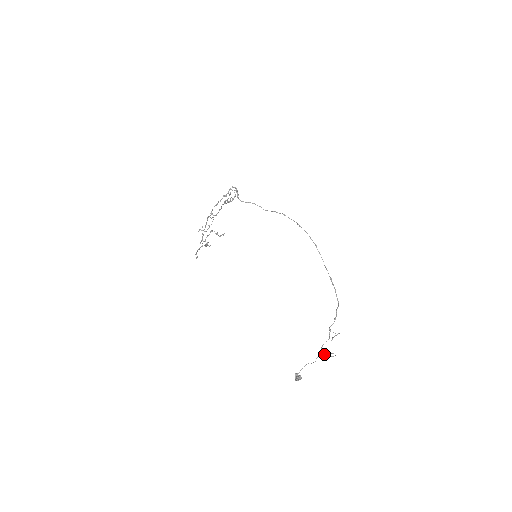
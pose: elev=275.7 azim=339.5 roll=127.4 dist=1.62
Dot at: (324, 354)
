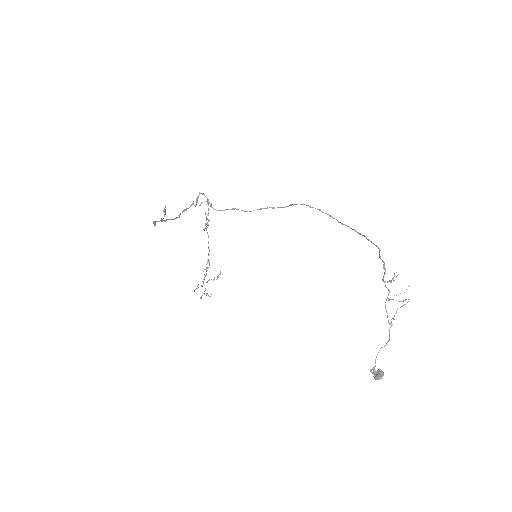
Dot at: occluded
